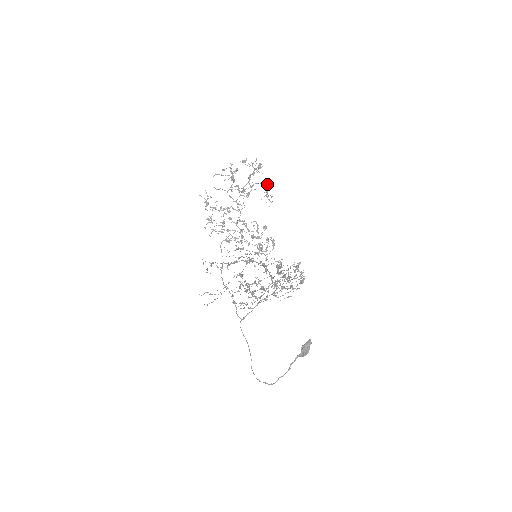
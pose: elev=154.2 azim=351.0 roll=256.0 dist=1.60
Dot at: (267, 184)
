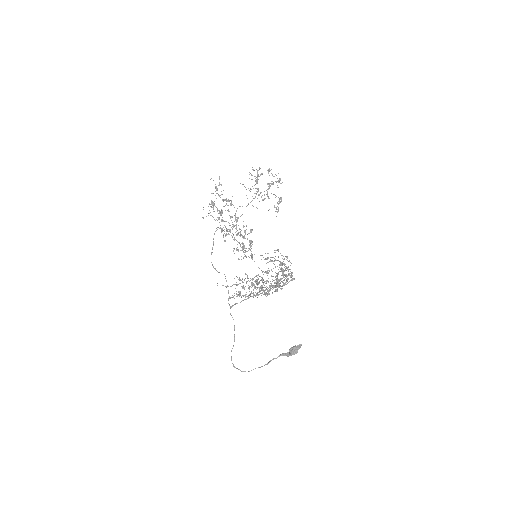
Dot at: (281, 198)
